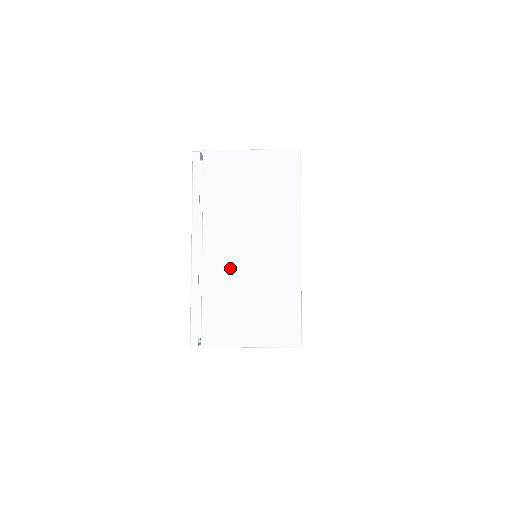
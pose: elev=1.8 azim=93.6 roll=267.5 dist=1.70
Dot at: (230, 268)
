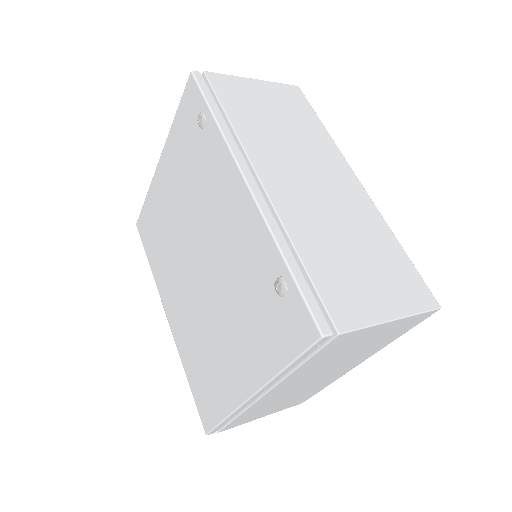
Dot at: (283, 395)
